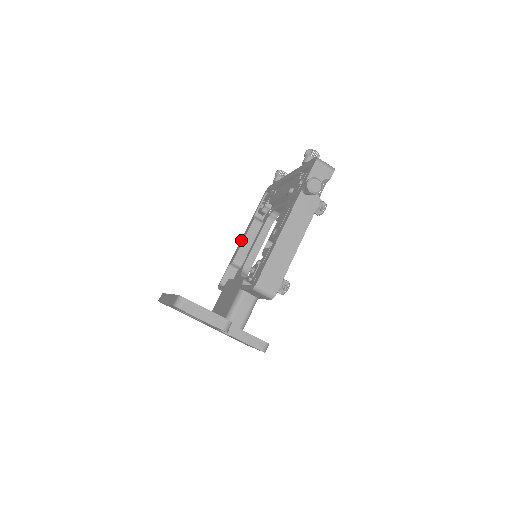
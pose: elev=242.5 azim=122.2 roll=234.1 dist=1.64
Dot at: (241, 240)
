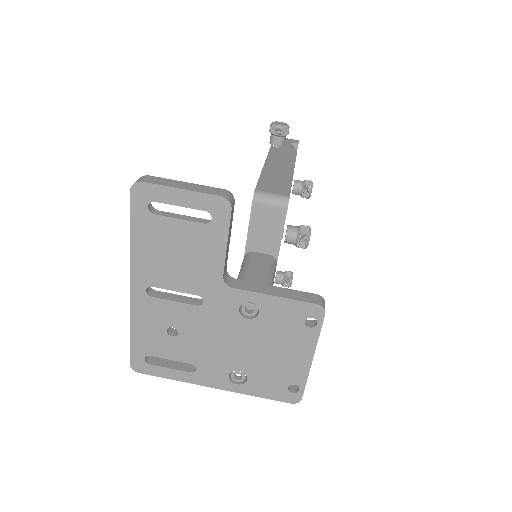
Dot at: occluded
